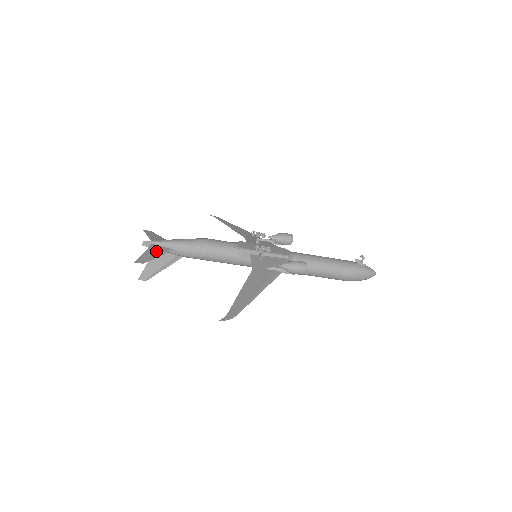
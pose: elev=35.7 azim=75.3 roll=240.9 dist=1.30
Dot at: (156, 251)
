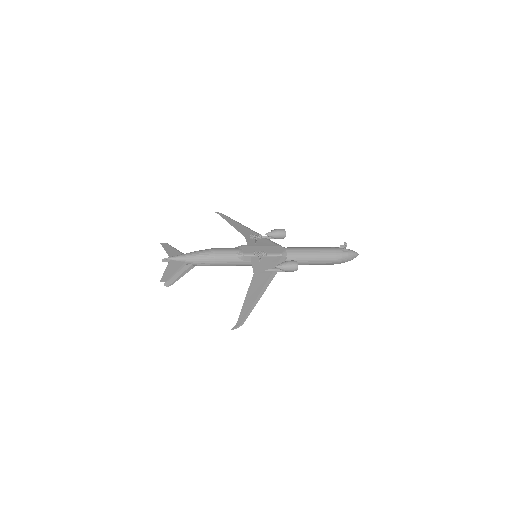
Dot at: (174, 267)
